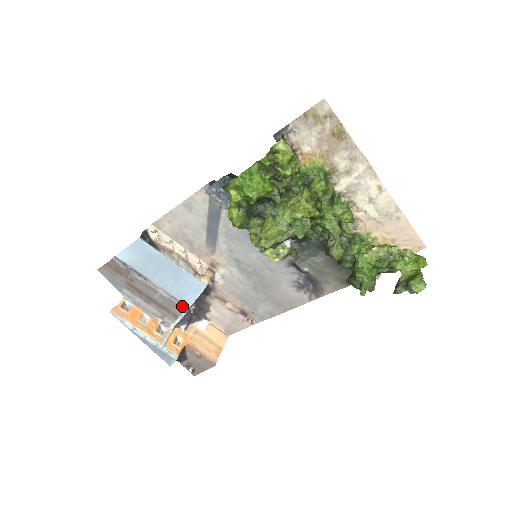
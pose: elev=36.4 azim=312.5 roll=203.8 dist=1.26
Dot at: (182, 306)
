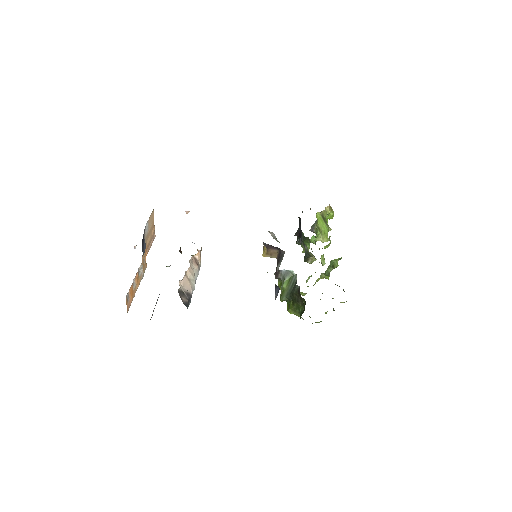
Dot at: occluded
